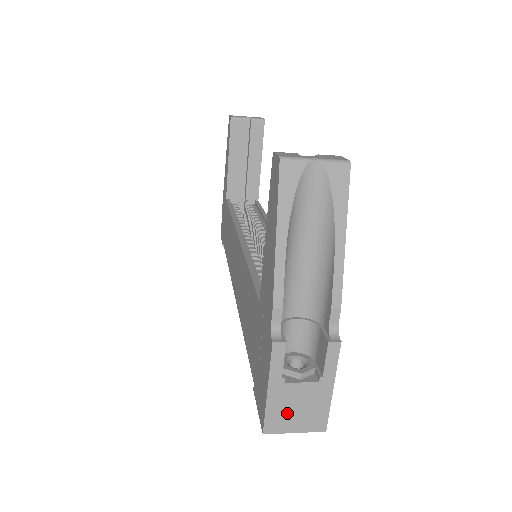
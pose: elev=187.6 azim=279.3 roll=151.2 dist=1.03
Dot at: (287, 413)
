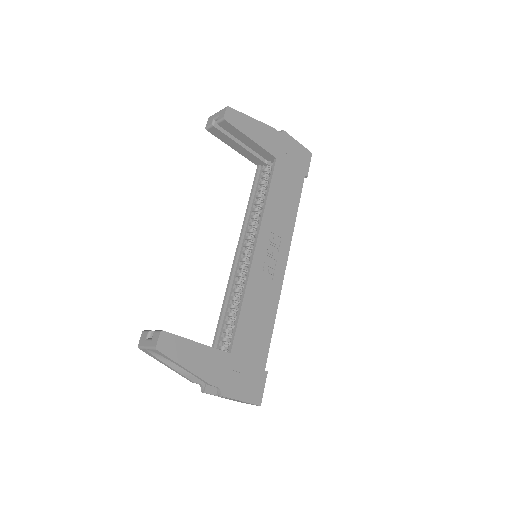
Dot at: (238, 401)
